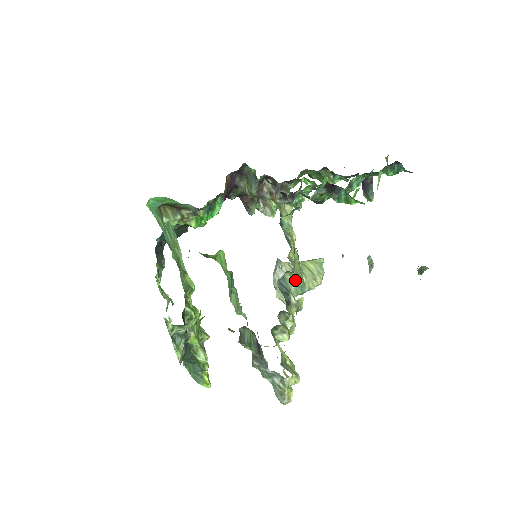
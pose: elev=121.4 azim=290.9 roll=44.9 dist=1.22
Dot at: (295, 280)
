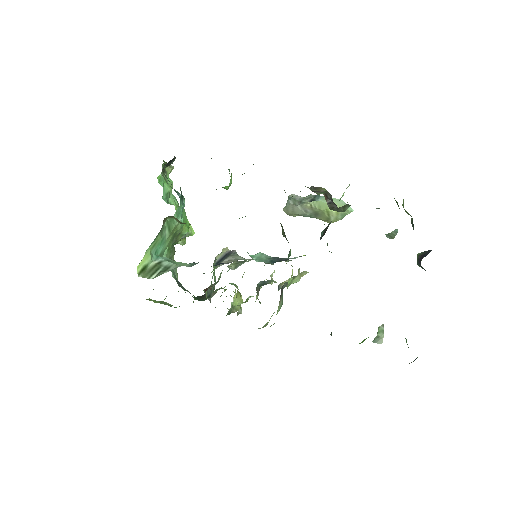
Dot at: occluded
